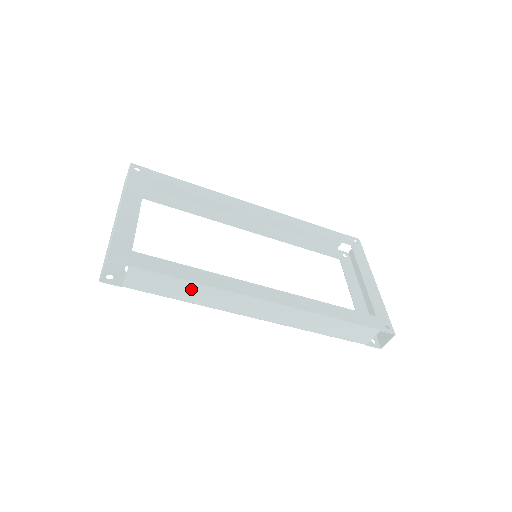
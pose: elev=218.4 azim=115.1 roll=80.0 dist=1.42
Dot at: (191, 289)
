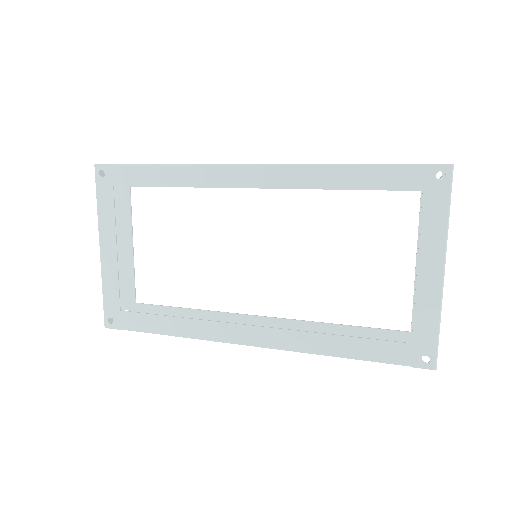
Dot at: occluded
